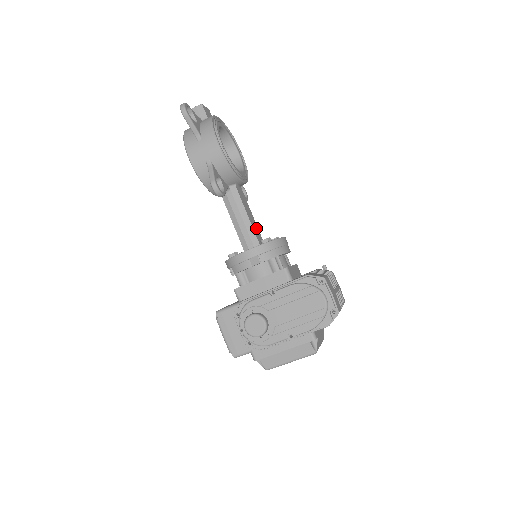
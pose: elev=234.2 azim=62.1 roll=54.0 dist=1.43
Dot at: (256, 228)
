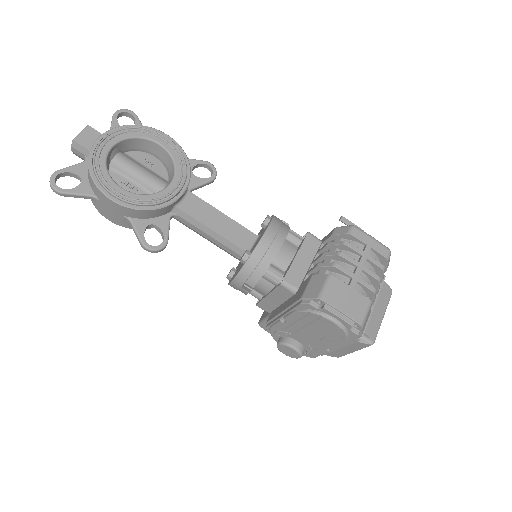
Dot at: (234, 229)
